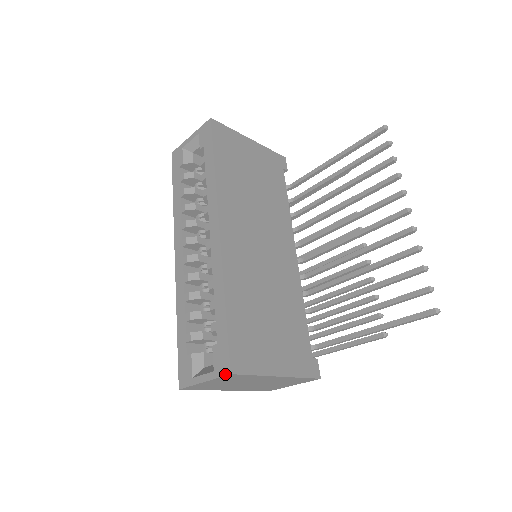
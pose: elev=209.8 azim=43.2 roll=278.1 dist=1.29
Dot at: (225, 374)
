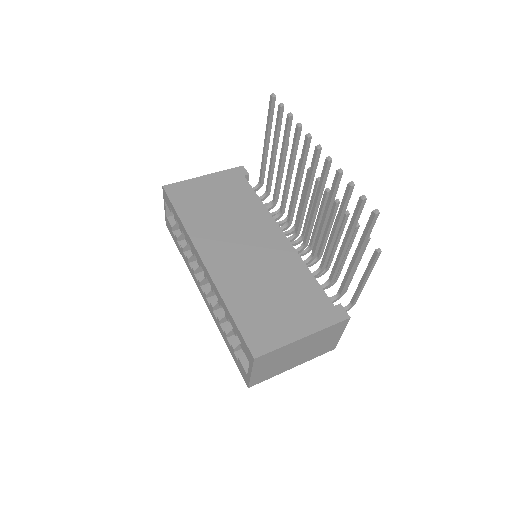
Dot at: (253, 361)
